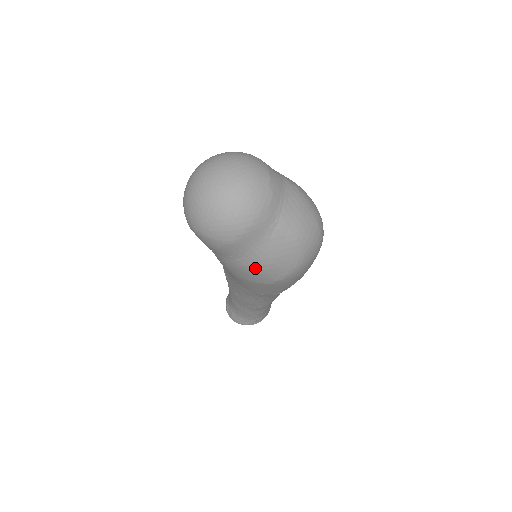
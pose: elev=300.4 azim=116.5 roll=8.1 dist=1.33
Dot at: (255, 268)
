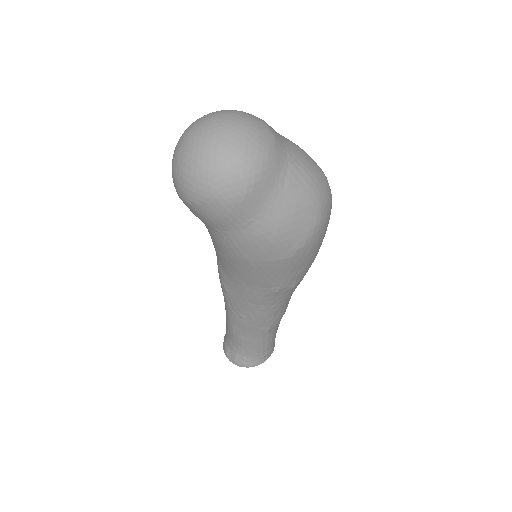
Dot at: (272, 234)
